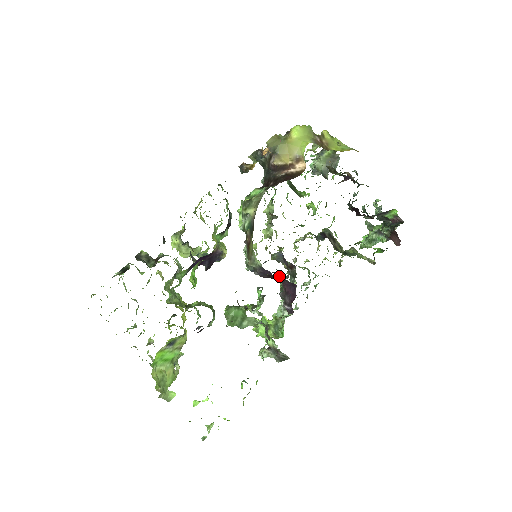
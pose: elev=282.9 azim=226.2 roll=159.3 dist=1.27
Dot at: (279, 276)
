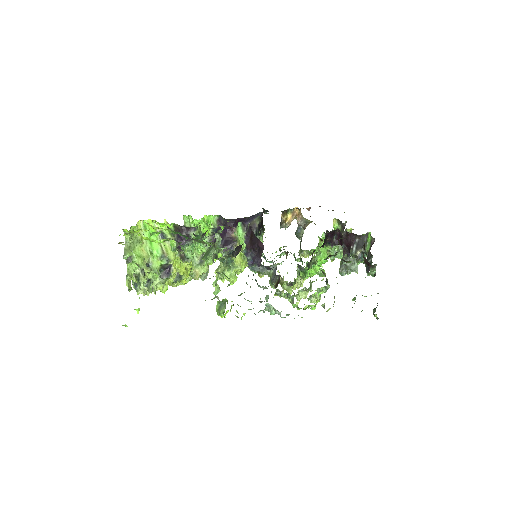
Dot at: occluded
